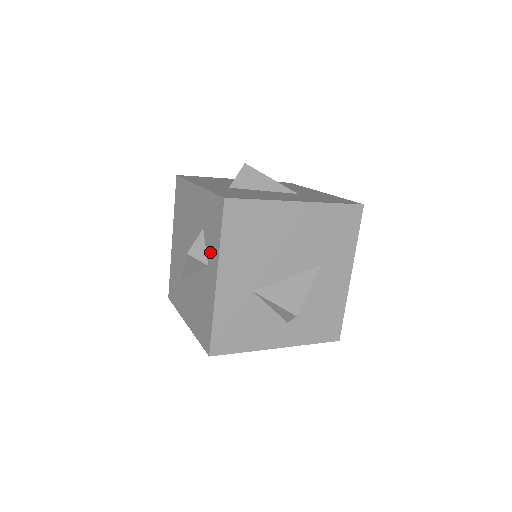
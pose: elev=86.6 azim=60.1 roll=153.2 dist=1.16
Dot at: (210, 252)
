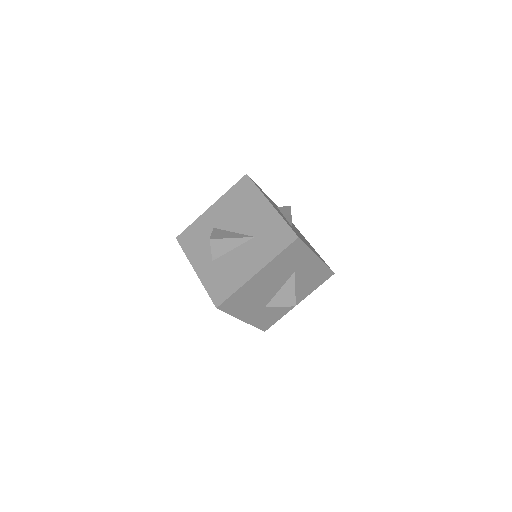
Dot at: occluded
